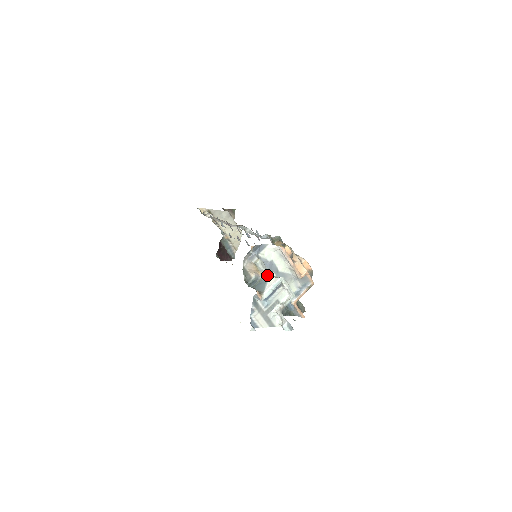
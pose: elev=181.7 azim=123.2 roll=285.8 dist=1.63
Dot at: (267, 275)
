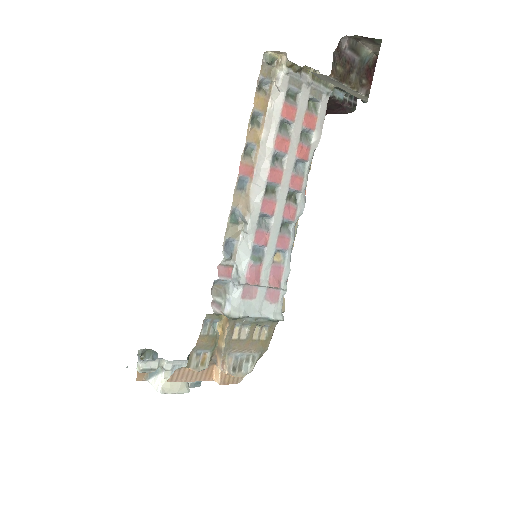
Dot at: (160, 369)
